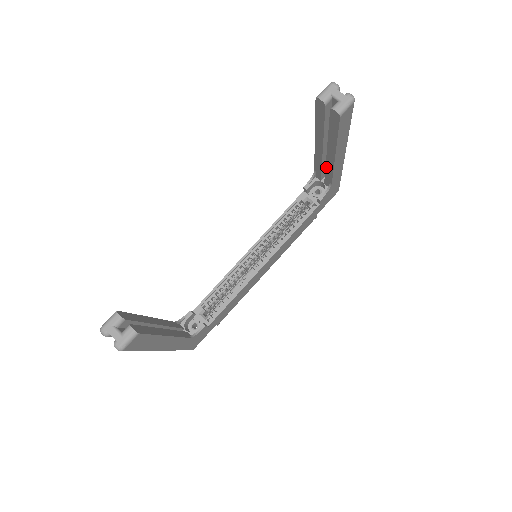
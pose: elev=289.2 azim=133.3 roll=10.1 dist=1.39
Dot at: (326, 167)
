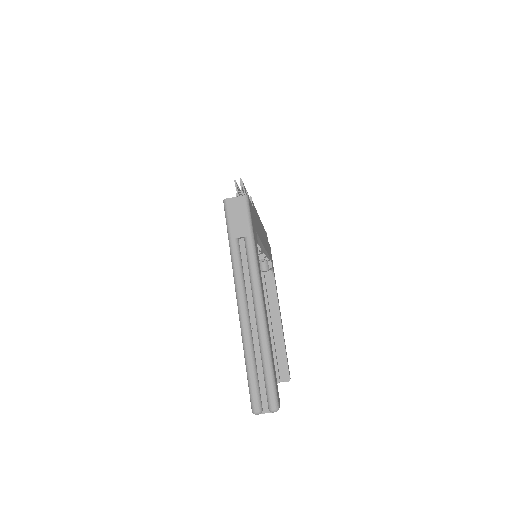
Dot at: occluded
